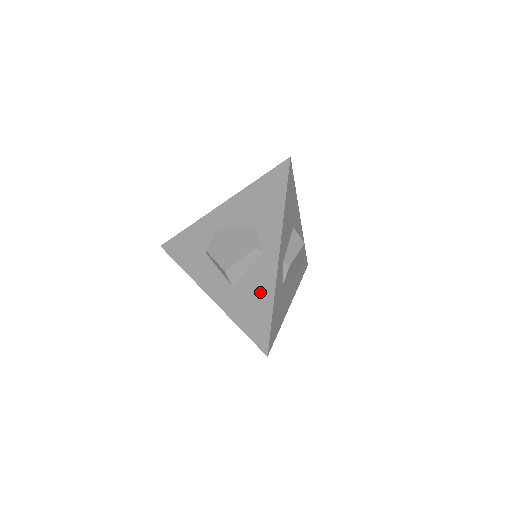
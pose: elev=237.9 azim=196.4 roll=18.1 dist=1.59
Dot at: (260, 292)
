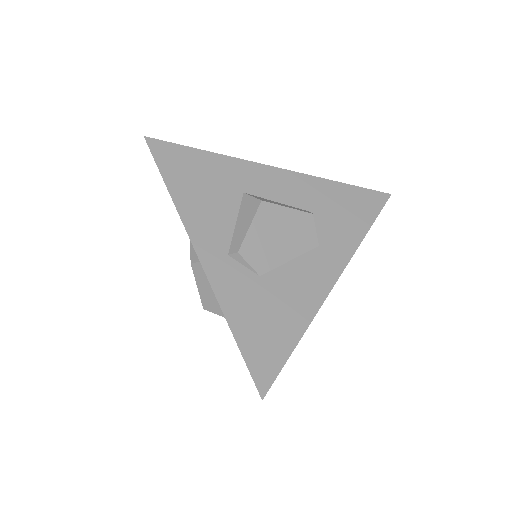
Dot at: occluded
